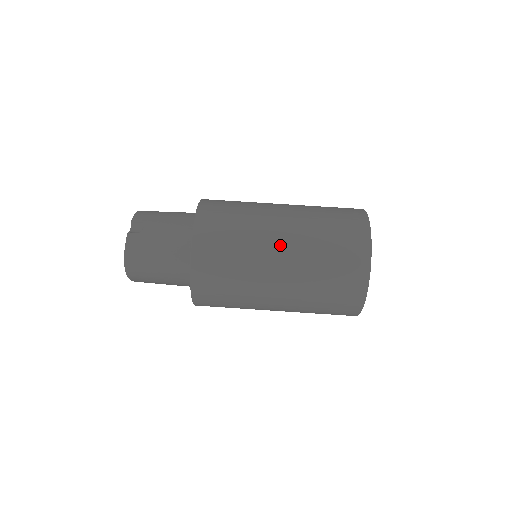
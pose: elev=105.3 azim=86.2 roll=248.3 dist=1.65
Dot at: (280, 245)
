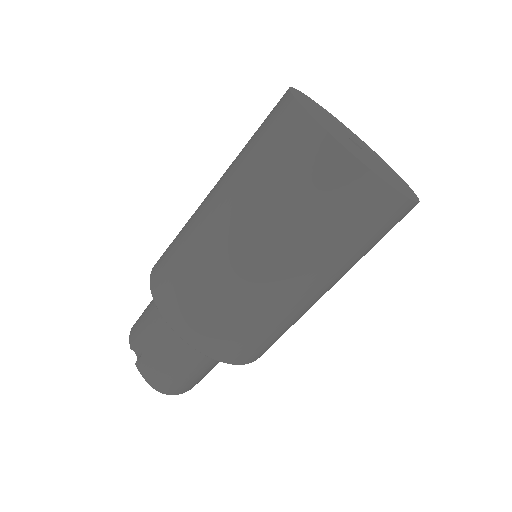
Dot at: (239, 244)
